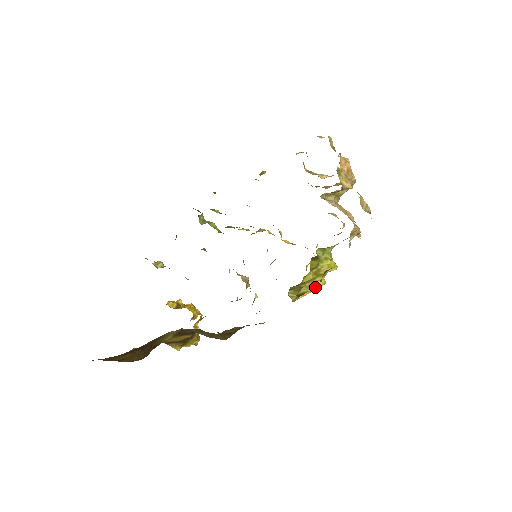
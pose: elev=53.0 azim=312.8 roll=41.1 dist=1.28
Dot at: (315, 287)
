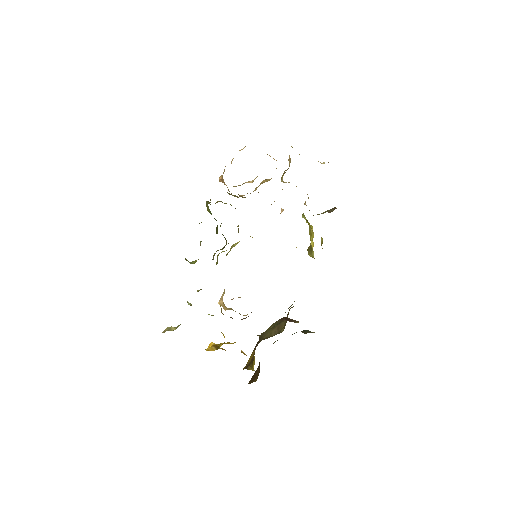
Dot at: (312, 247)
